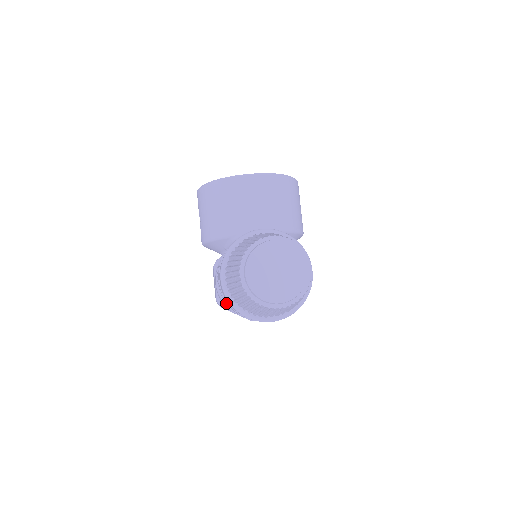
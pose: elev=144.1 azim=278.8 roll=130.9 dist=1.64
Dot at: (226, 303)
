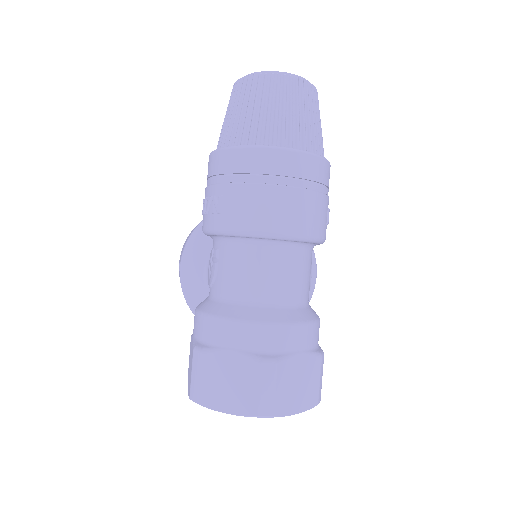
Dot at: (215, 200)
